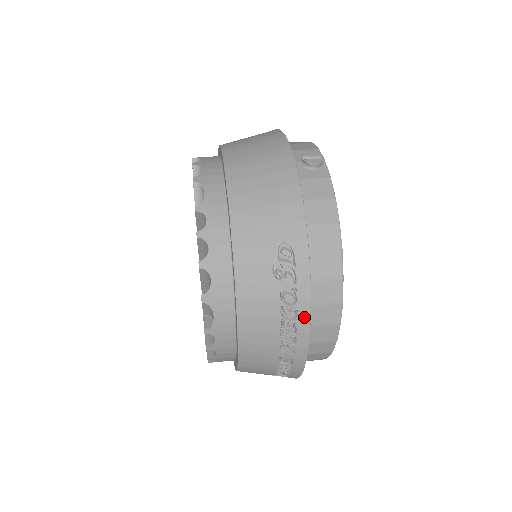
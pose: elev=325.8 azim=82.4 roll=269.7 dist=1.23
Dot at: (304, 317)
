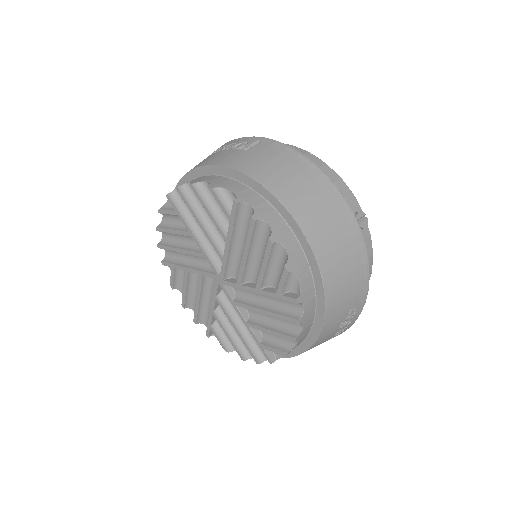
Dot at: occluded
